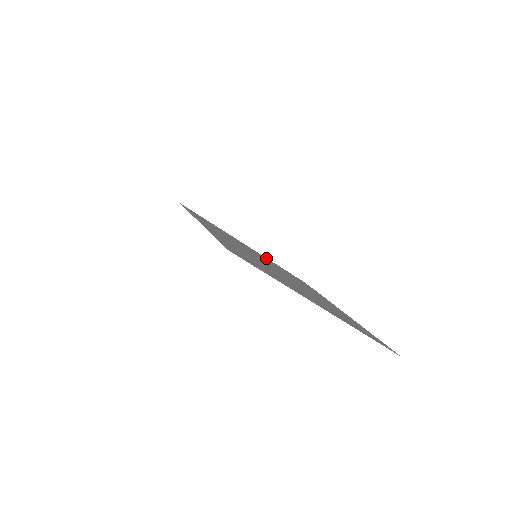
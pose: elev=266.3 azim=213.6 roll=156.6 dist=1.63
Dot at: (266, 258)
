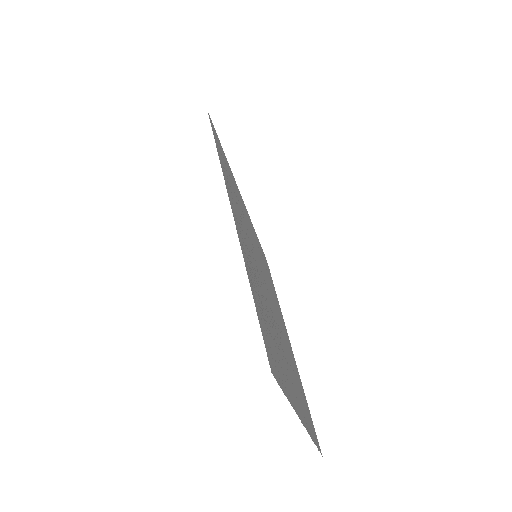
Dot at: (252, 225)
